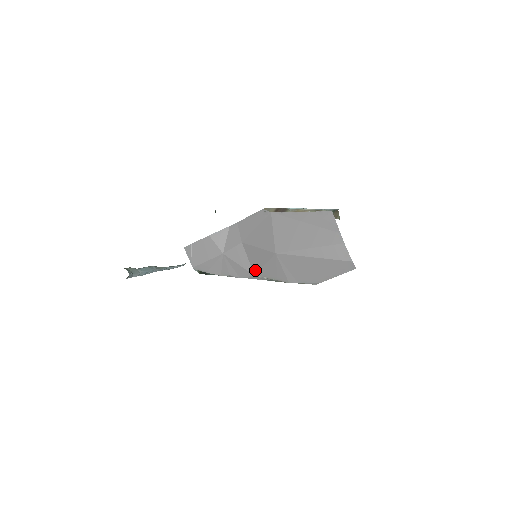
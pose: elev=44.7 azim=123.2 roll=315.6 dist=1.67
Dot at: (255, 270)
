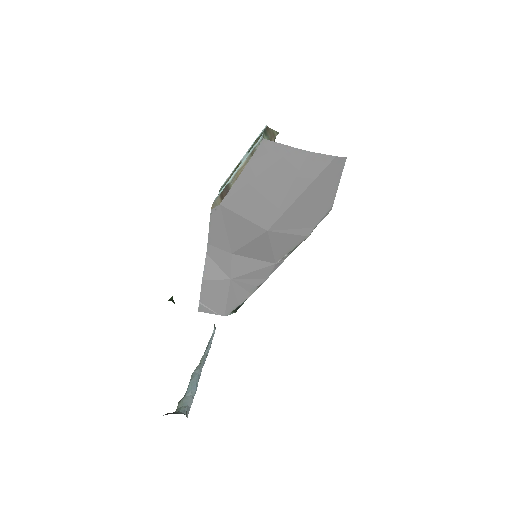
Dot at: (270, 260)
